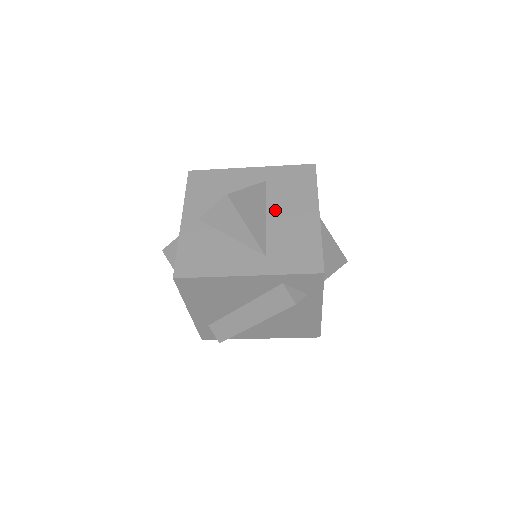
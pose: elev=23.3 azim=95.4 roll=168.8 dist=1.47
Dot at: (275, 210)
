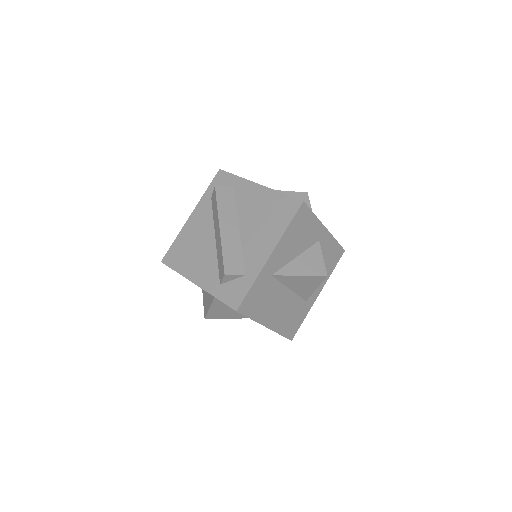
Dot at: occluded
